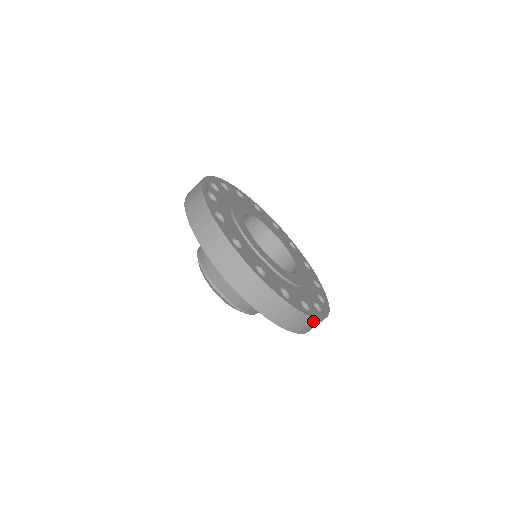
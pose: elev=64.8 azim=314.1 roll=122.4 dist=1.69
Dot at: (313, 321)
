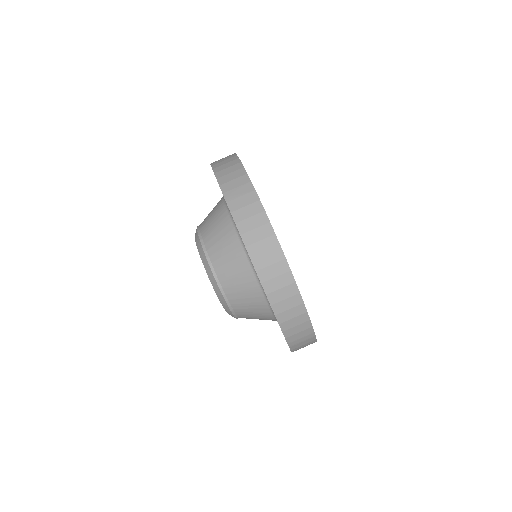
Dot at: (272, 242)
